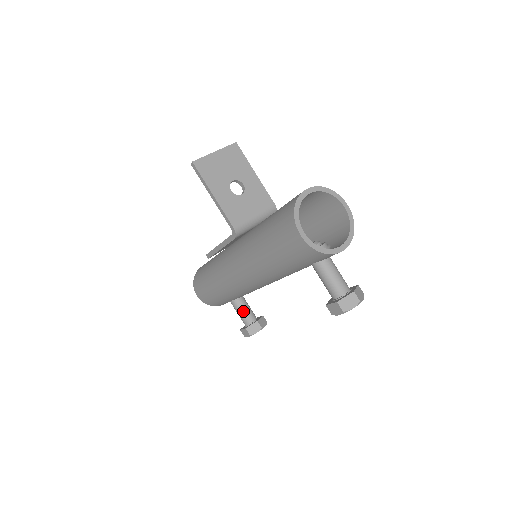
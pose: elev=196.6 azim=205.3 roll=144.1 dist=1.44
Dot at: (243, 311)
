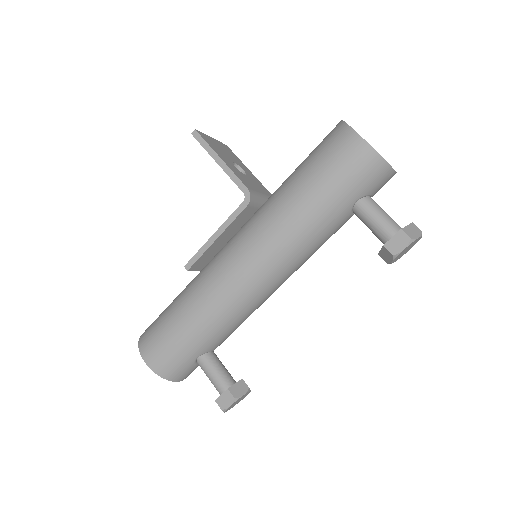
Dot at: (219, 369)
